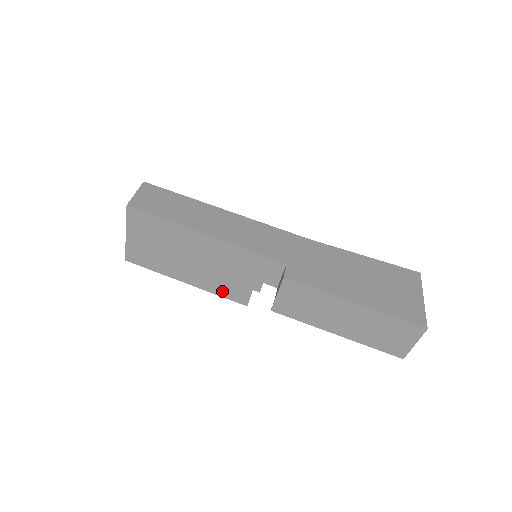
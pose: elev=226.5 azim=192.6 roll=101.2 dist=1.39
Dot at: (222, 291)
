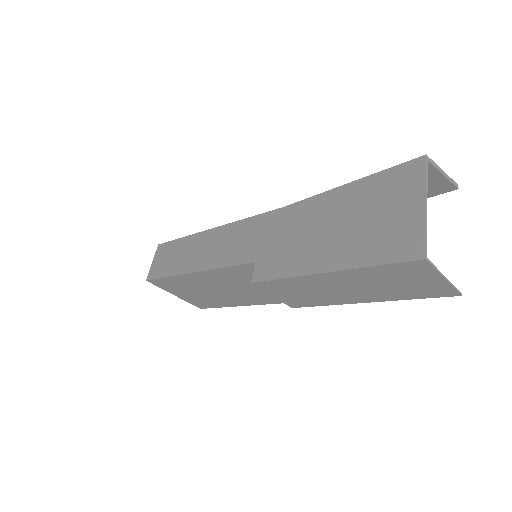
Dot at: (264, 300)
